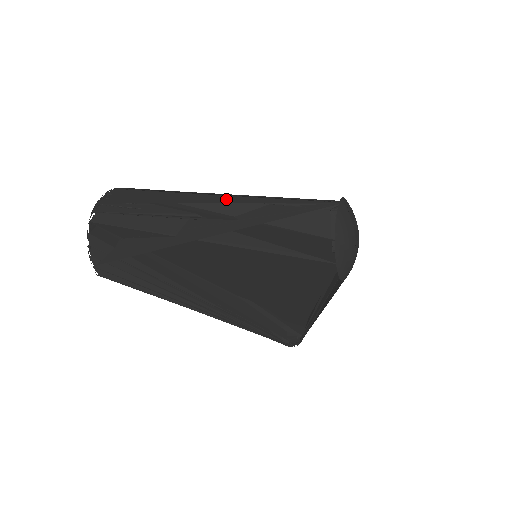
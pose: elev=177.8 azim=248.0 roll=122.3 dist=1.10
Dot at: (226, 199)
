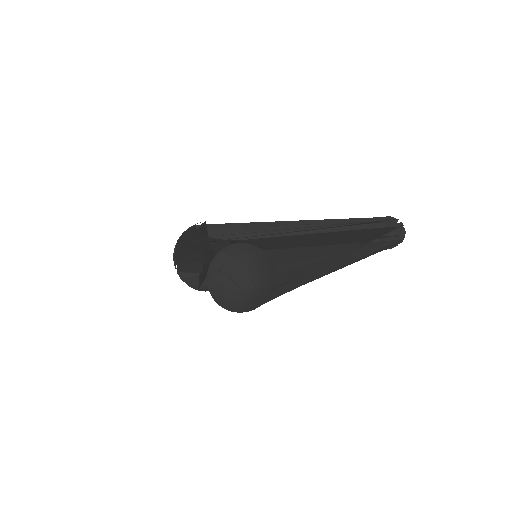
Dot at: (193, 256)
